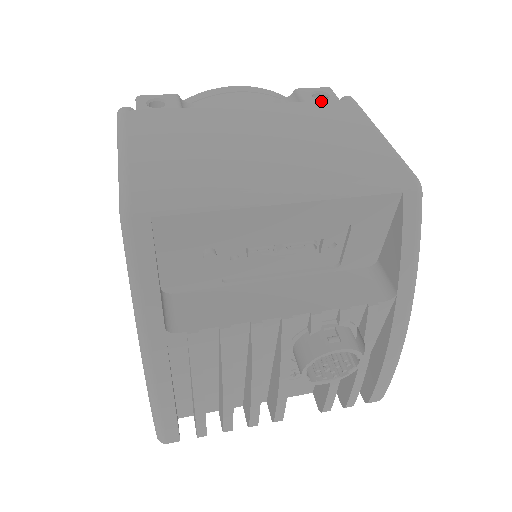
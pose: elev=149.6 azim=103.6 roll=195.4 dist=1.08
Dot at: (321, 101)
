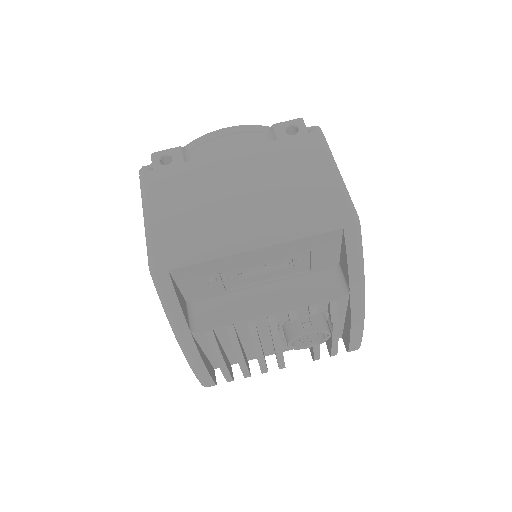
Dot at: (292, 137)
